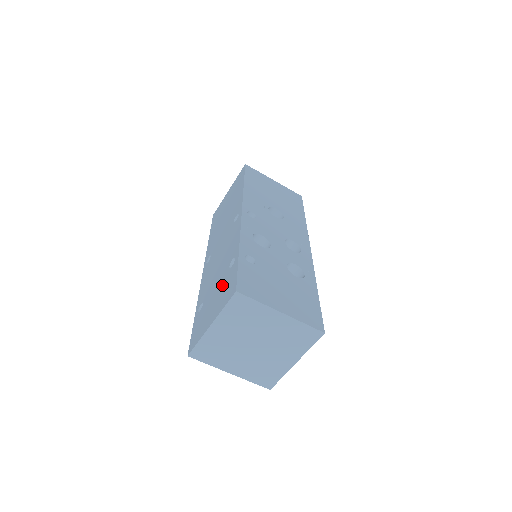
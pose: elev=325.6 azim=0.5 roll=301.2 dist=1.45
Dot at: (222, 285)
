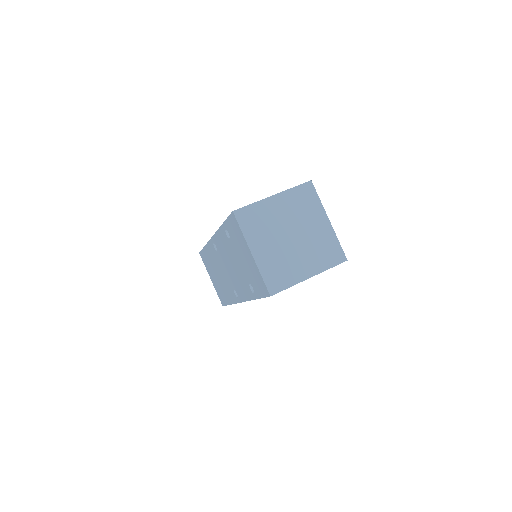
Dot at: (236, 245)
